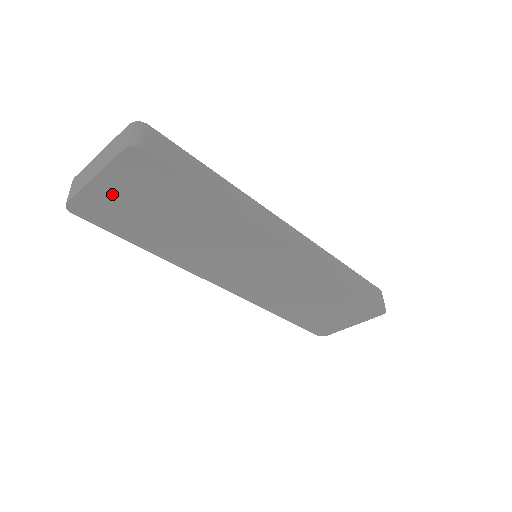
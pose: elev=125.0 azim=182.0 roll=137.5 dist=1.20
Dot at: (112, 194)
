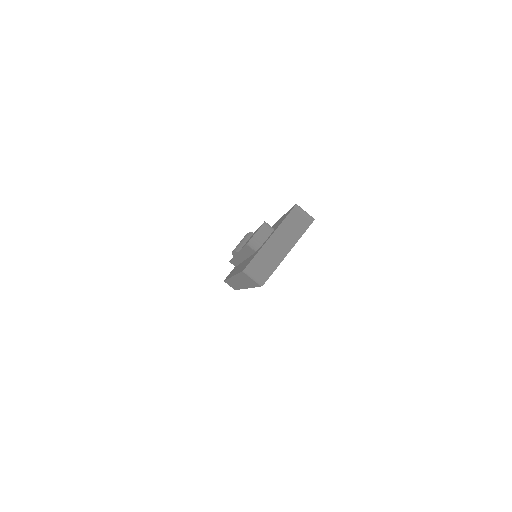
Dot at: occluded
